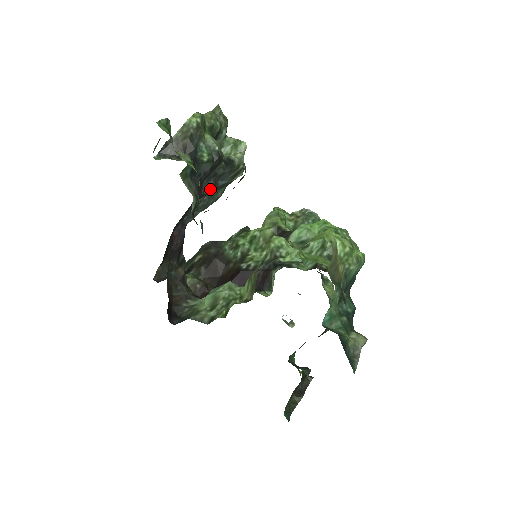
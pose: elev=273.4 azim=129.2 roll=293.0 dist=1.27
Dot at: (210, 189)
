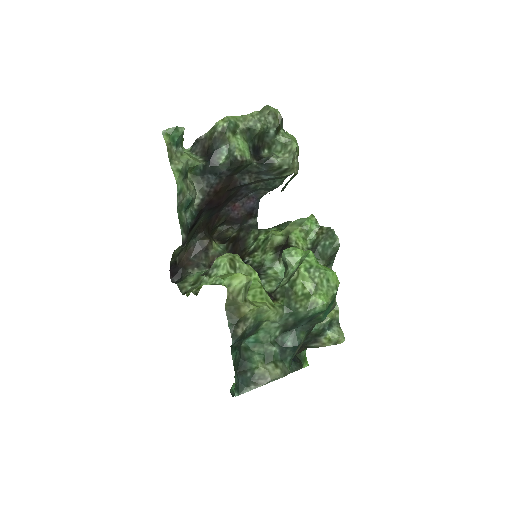
Dot at: (247, 182)
